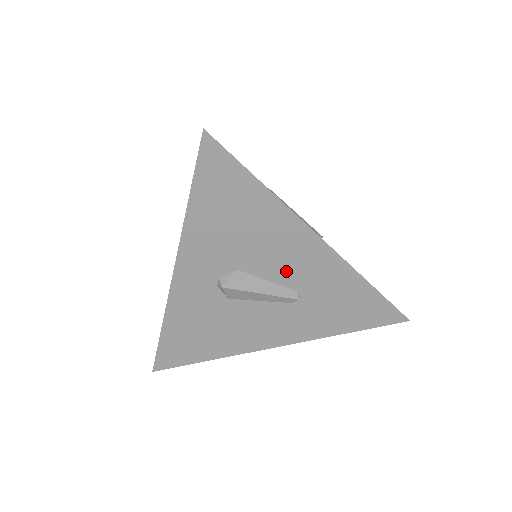
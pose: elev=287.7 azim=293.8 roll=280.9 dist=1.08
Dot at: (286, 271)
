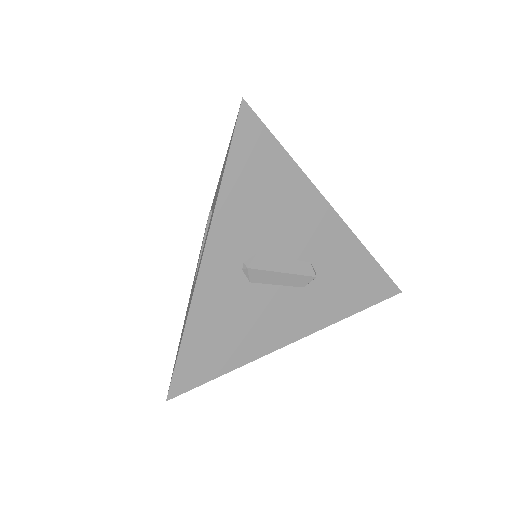
Dot at: occluded
